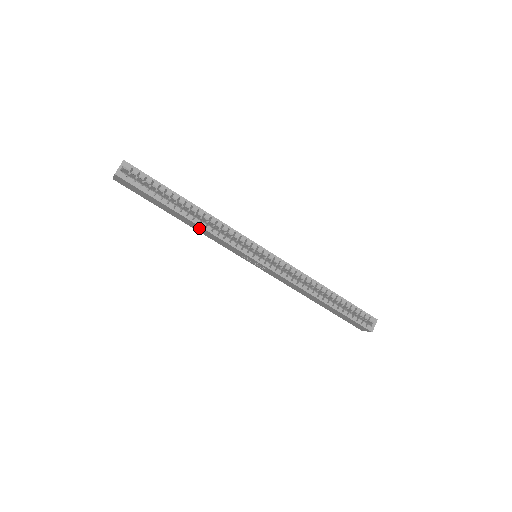
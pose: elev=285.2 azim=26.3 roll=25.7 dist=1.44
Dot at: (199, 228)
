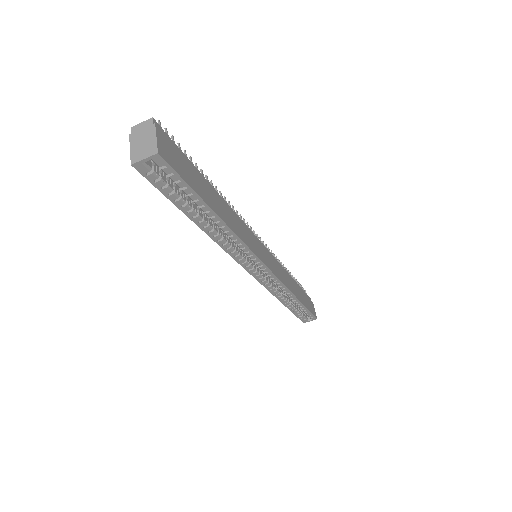
Dot at: occluded
